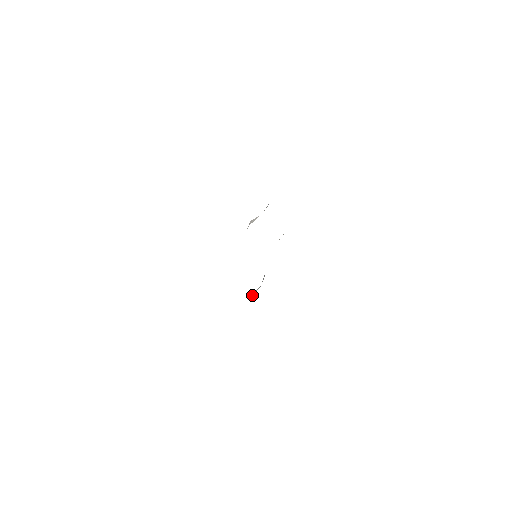
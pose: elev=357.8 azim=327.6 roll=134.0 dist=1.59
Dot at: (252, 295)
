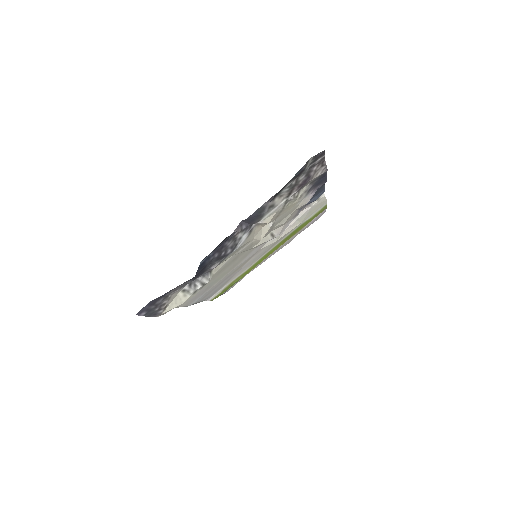
Dot at: (183, 299)
